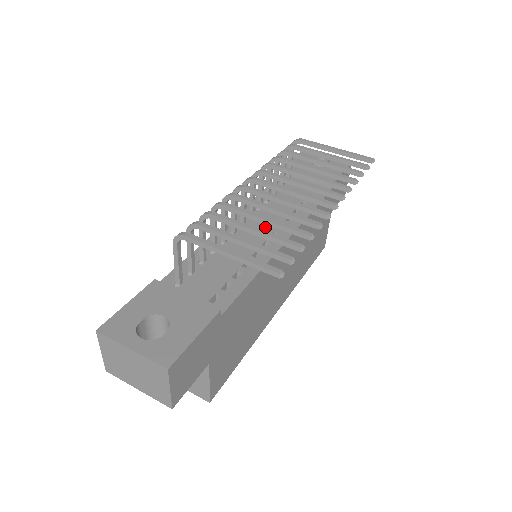
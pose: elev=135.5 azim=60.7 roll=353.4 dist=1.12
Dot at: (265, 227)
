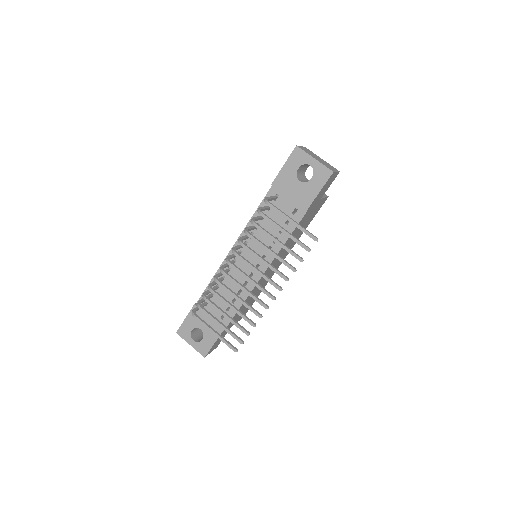
Dot at: (252, 258)
